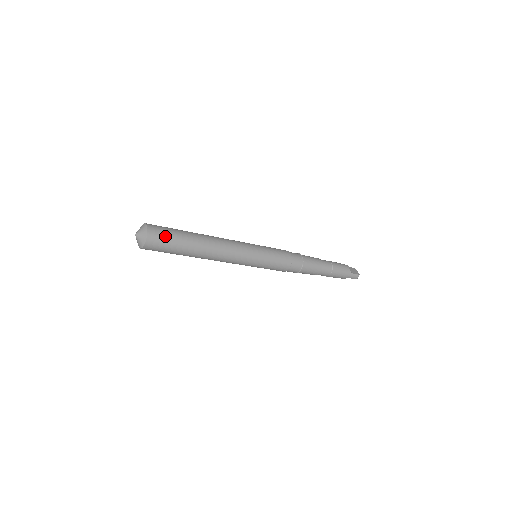
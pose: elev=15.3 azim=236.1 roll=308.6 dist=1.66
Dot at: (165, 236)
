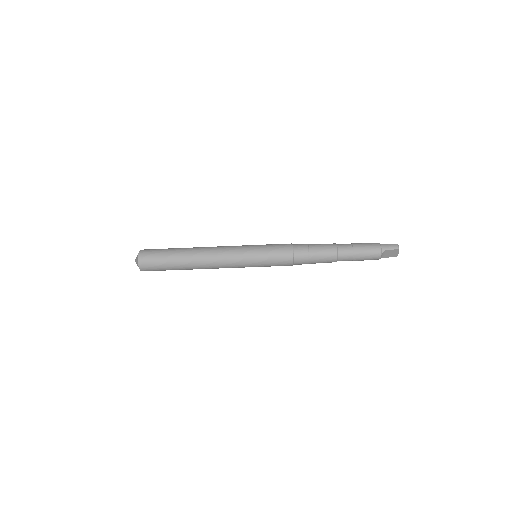
Dot at: (156, 249)
